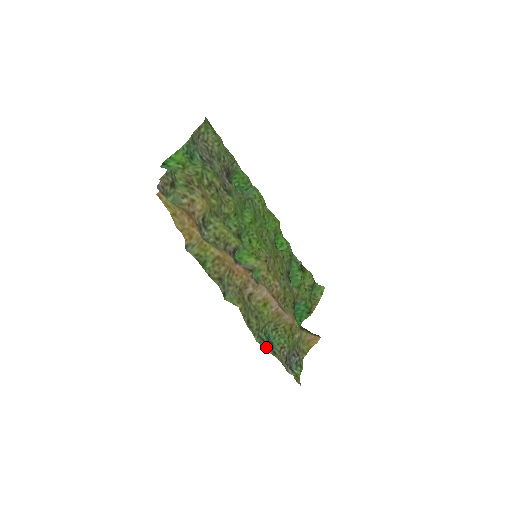
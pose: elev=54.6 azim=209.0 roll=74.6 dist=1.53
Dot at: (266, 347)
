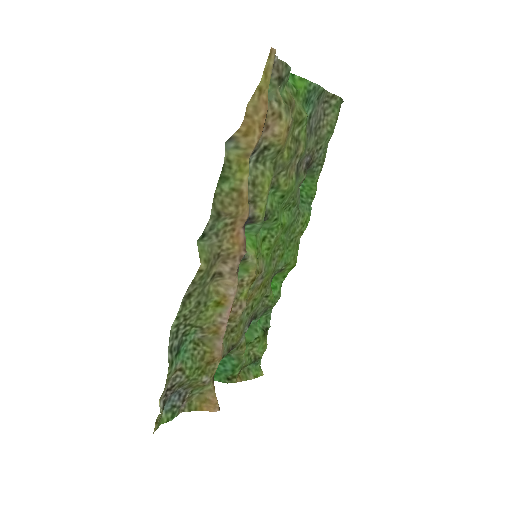
Dot at: (171, 346)
